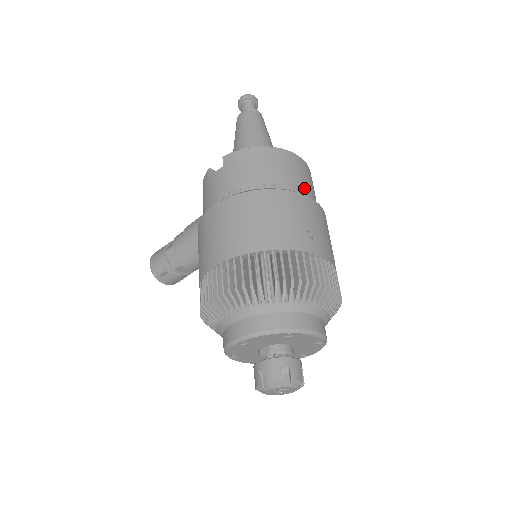
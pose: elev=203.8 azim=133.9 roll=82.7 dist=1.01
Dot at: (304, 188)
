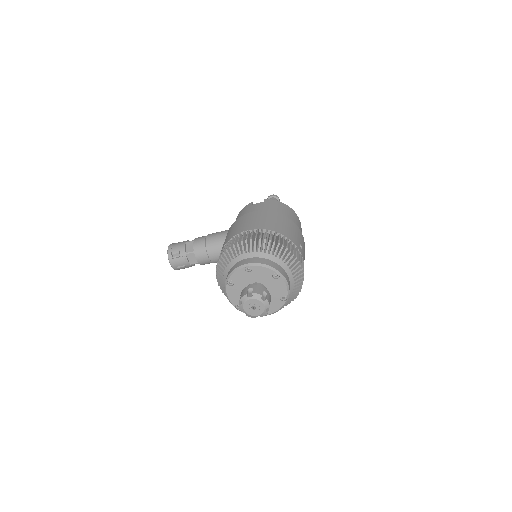
Dot at: occluded
